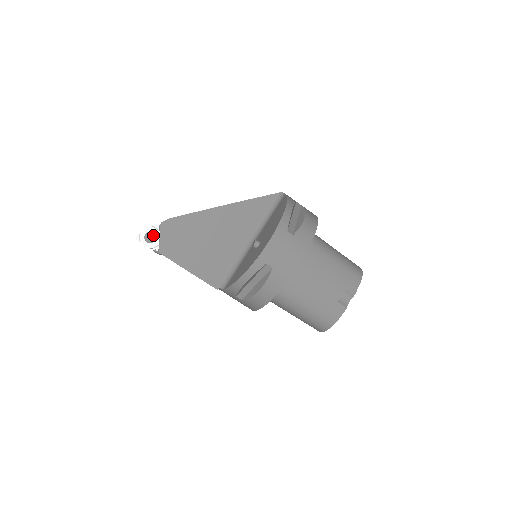
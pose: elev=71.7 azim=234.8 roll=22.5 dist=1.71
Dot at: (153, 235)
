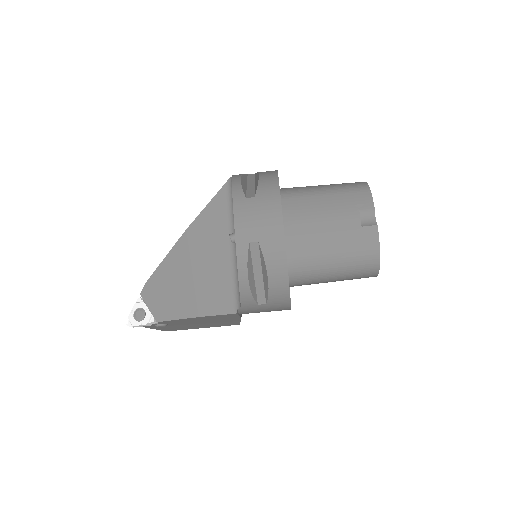
Dot at: (140, 310)
